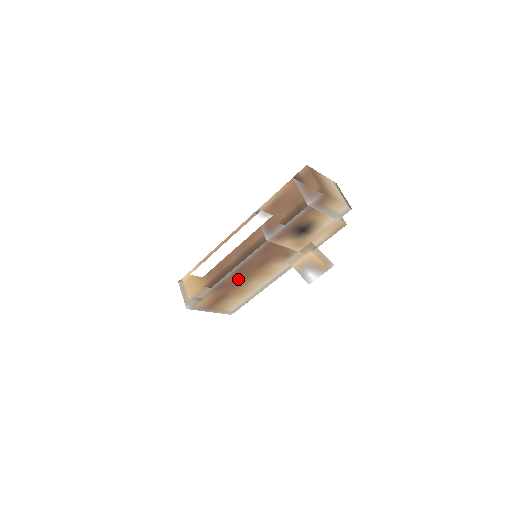
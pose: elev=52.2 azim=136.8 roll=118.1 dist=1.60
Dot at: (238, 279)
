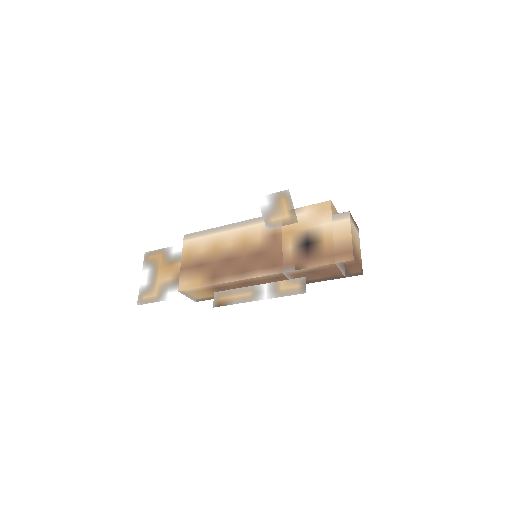
Dot at: occluded
